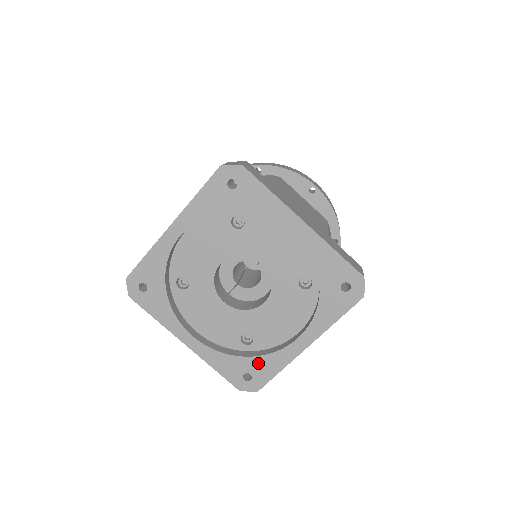
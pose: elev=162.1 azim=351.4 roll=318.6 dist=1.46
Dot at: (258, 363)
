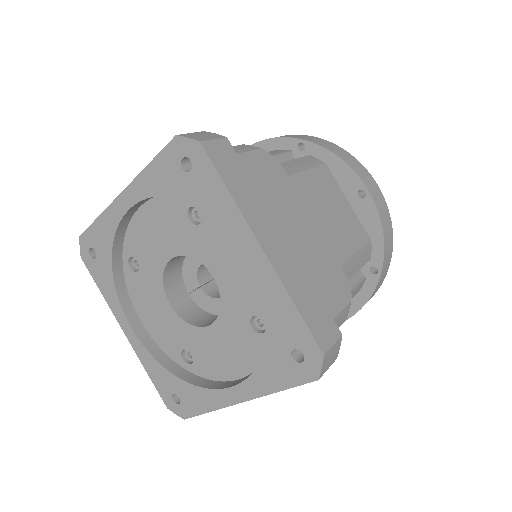
Dot at: (188, 390)
